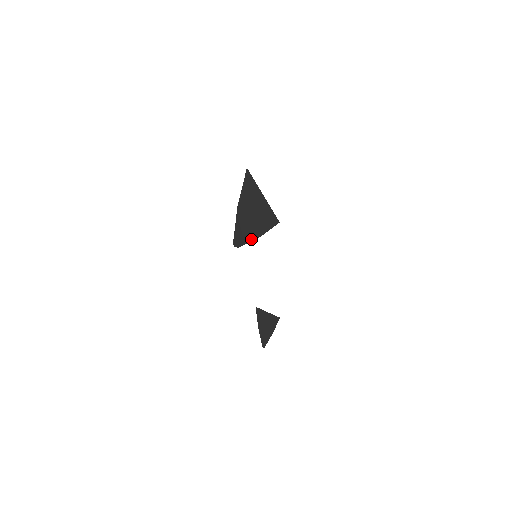
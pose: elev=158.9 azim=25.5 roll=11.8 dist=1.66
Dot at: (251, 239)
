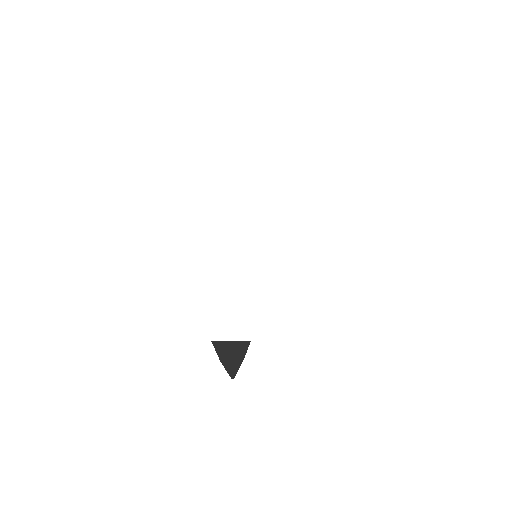
Dot at: occluded
